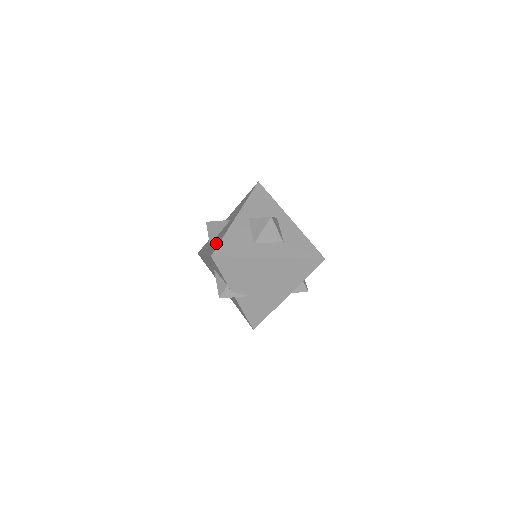
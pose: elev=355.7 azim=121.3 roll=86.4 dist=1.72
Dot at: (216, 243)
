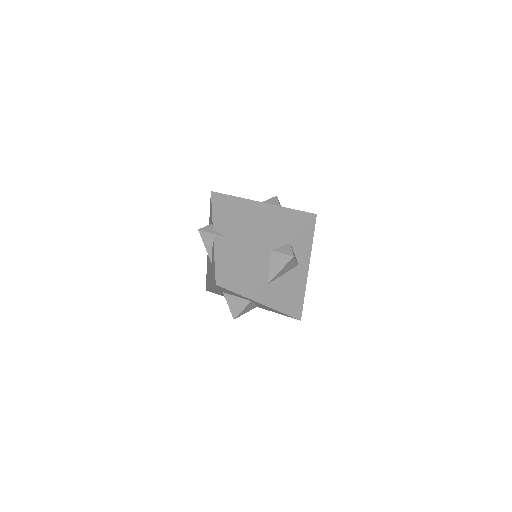
Dot at: occluded
